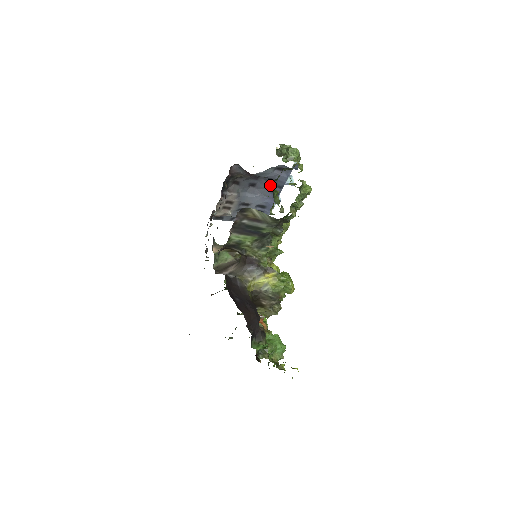
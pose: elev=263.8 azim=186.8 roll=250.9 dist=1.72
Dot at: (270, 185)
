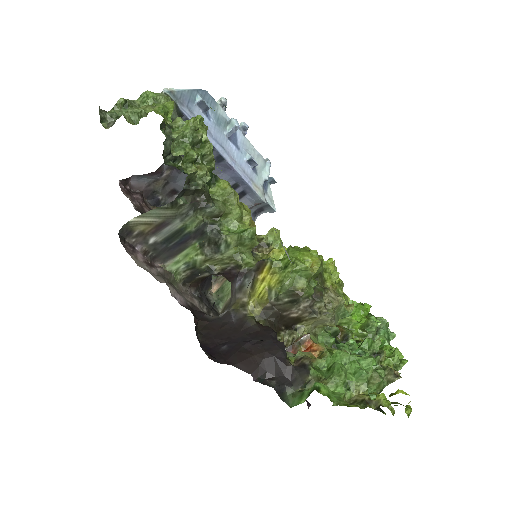
Dot at: (180, 162)
